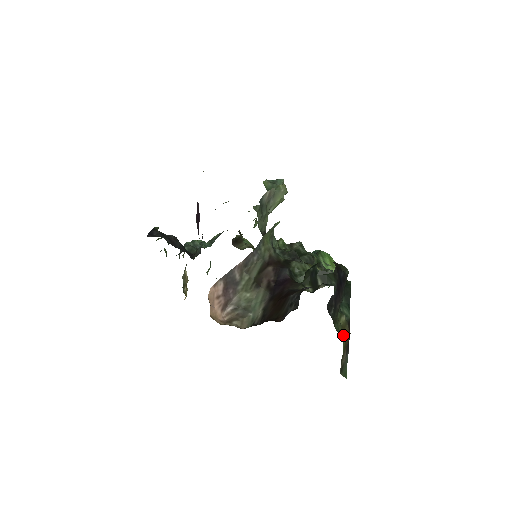
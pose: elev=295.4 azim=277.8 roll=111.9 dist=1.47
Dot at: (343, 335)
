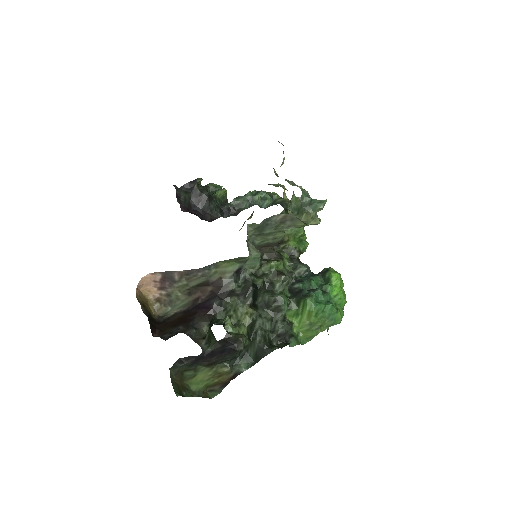
Dot at: (215, 378)
